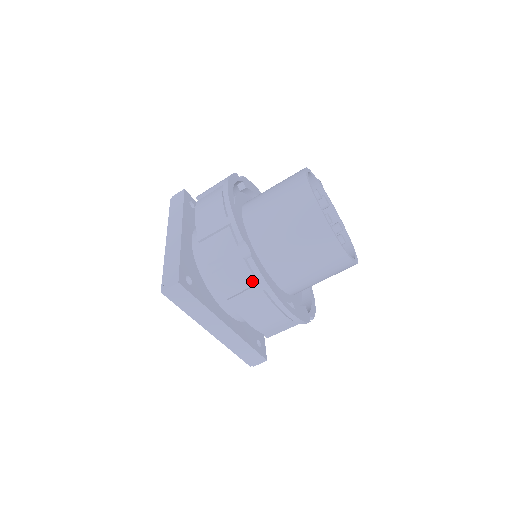
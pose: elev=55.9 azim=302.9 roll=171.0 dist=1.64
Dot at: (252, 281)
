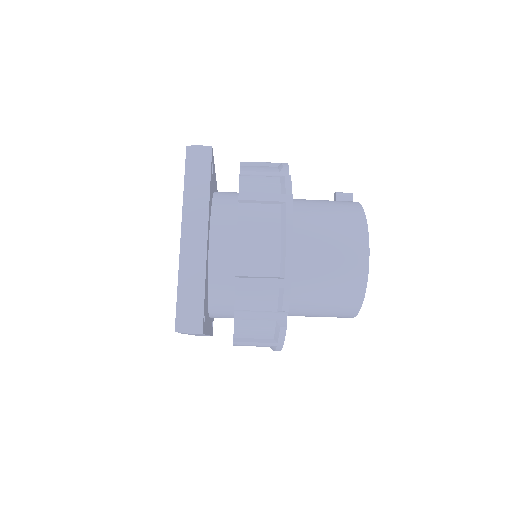
Dot at: (270, 337)
